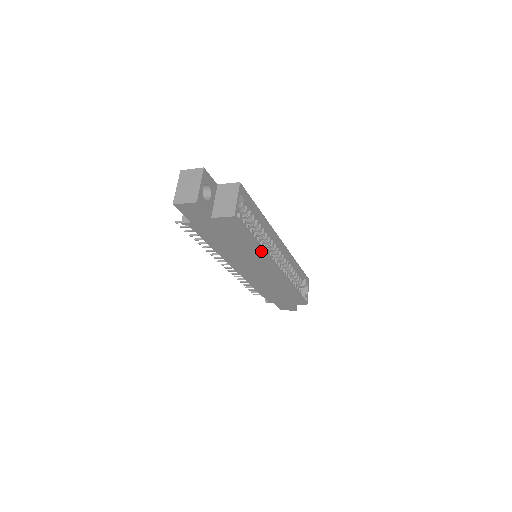
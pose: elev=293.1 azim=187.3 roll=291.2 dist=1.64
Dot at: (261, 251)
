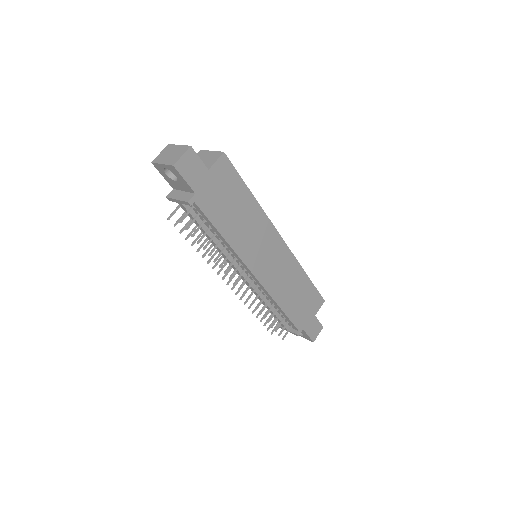
Dot at: (260, 209)
